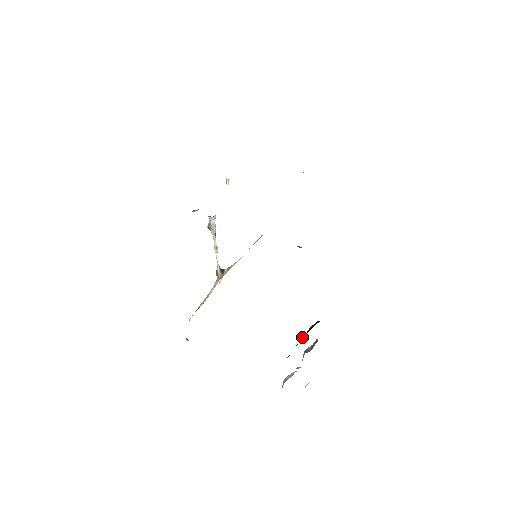
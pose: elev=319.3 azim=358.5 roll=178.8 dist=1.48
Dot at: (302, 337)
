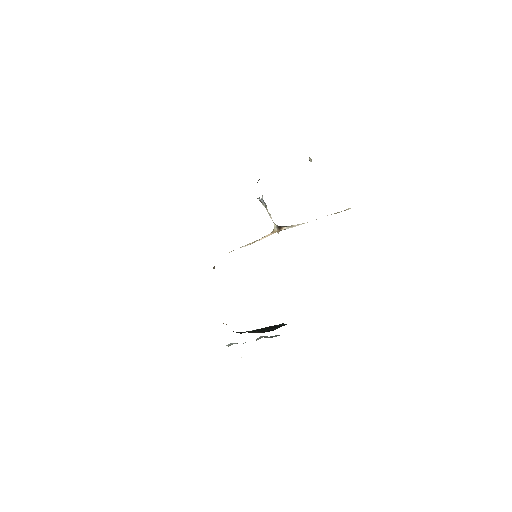
Dot at: (269, 326)
